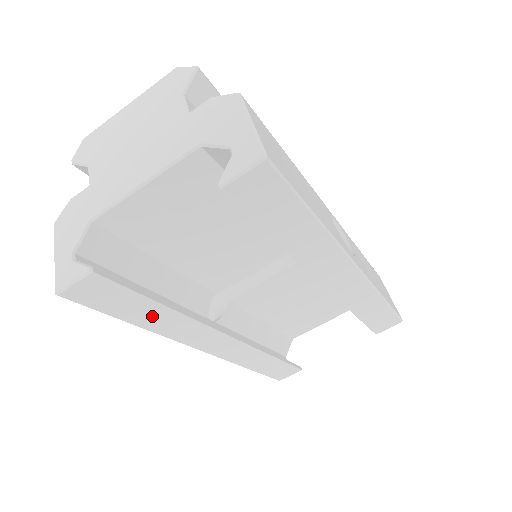
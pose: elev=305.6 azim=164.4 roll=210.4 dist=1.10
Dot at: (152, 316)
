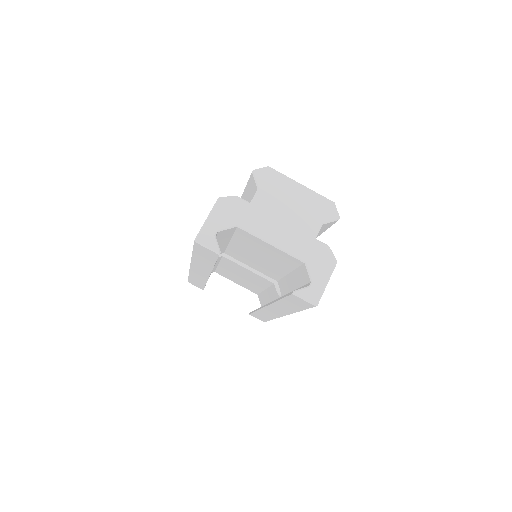
Dot at: (204, 260)
